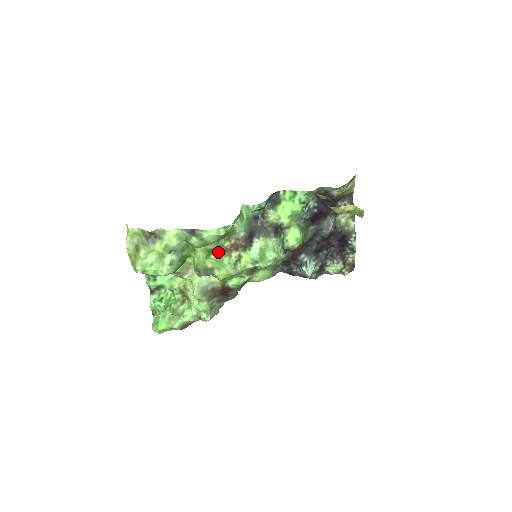
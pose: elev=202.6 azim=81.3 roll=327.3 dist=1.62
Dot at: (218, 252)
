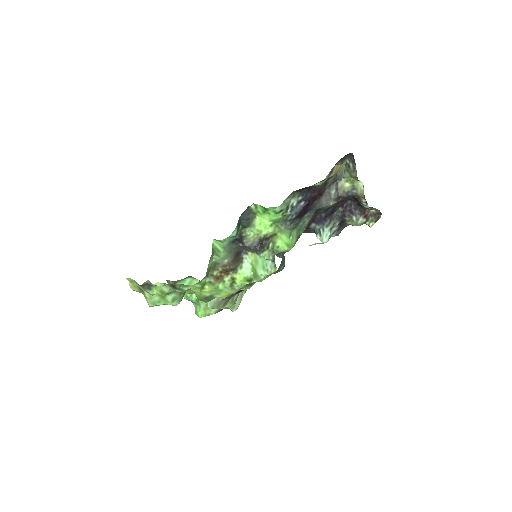
Dot at: (210, 282)
